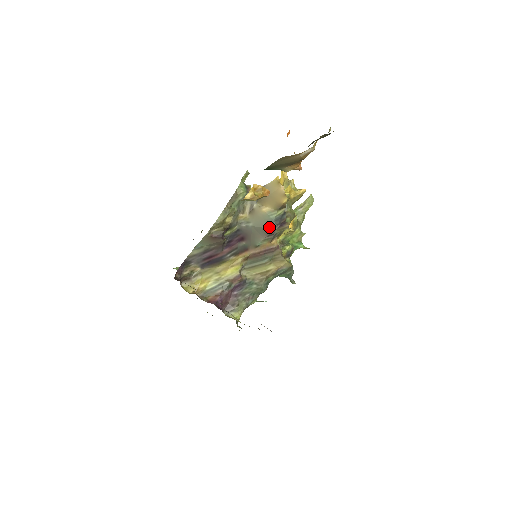
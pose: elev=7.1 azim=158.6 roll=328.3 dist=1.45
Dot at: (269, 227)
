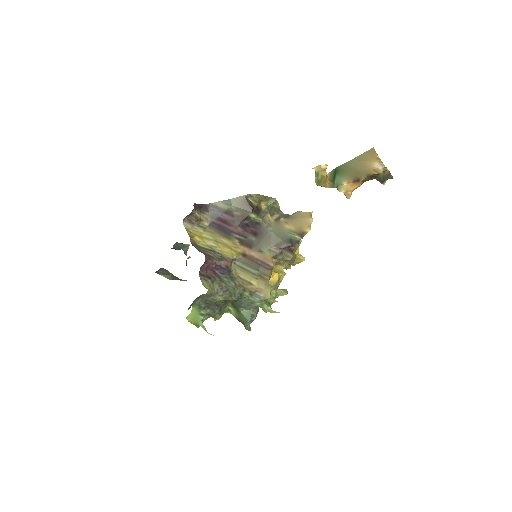
Dot at: (283, 240)
